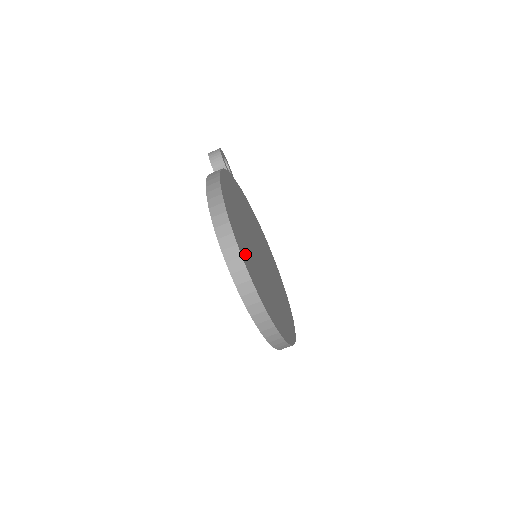
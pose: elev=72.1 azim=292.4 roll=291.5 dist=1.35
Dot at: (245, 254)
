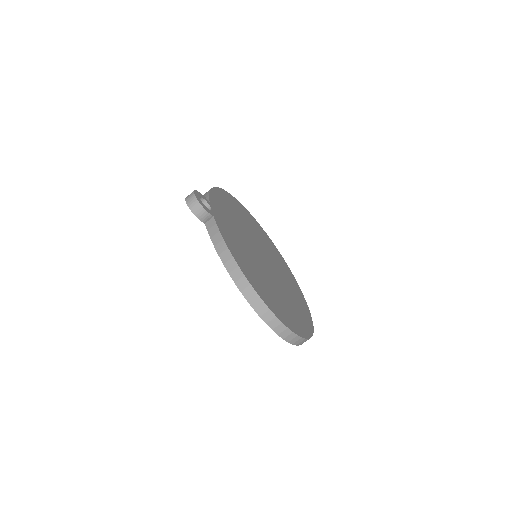
Dot at: (286, 317)
